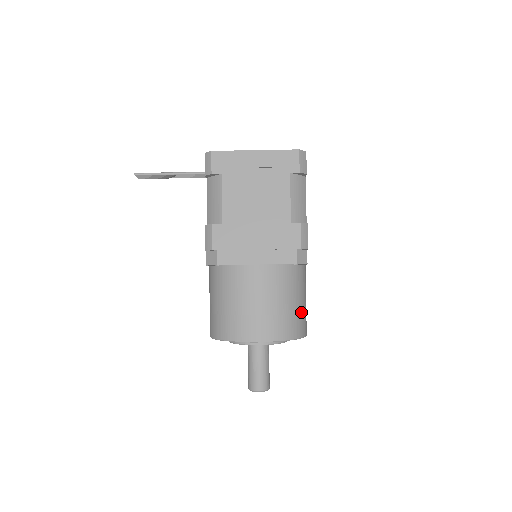
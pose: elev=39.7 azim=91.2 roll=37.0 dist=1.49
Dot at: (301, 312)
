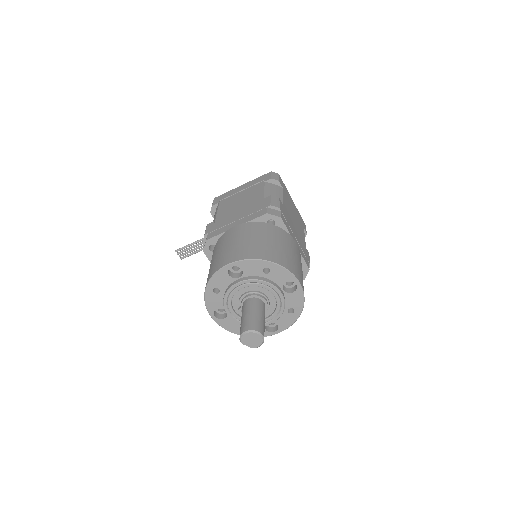
Dot at: (281, 252)
